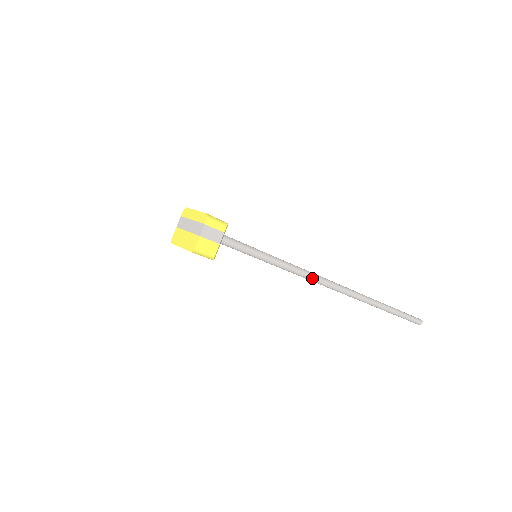
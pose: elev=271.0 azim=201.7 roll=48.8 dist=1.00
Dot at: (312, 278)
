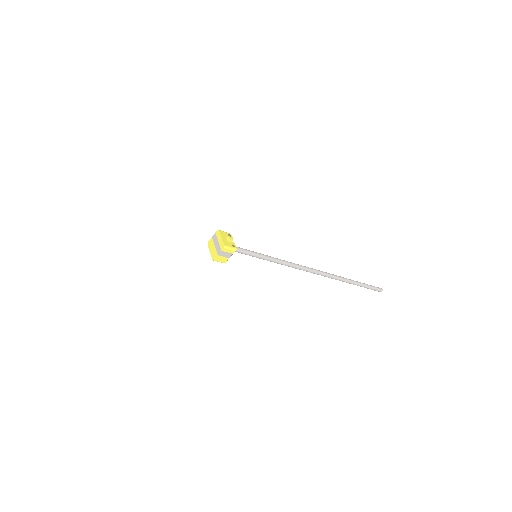
Dot at: (293, 267)
